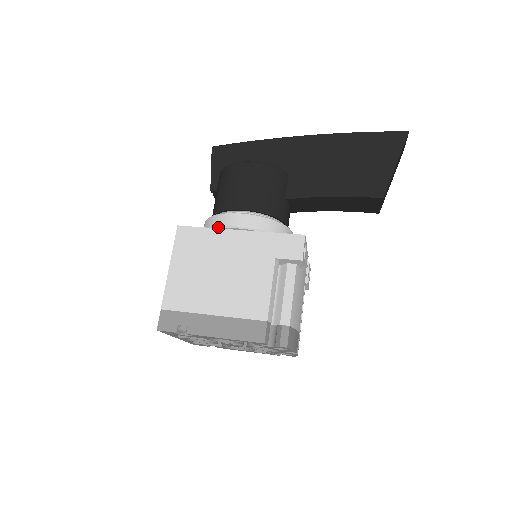
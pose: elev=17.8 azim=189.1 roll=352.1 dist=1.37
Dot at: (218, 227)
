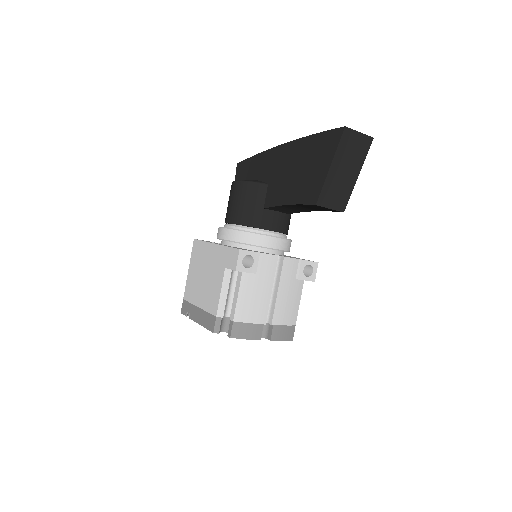
Dot at: occluded
